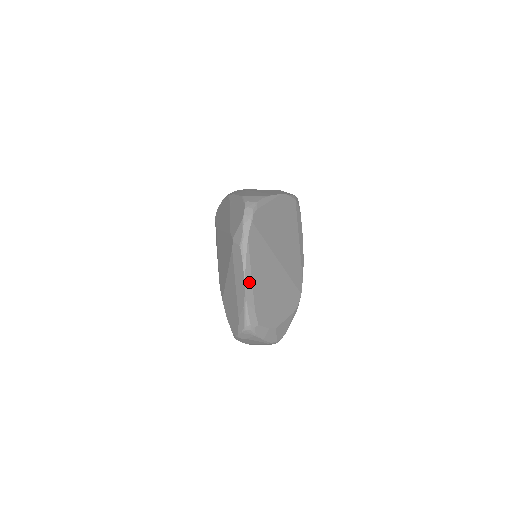
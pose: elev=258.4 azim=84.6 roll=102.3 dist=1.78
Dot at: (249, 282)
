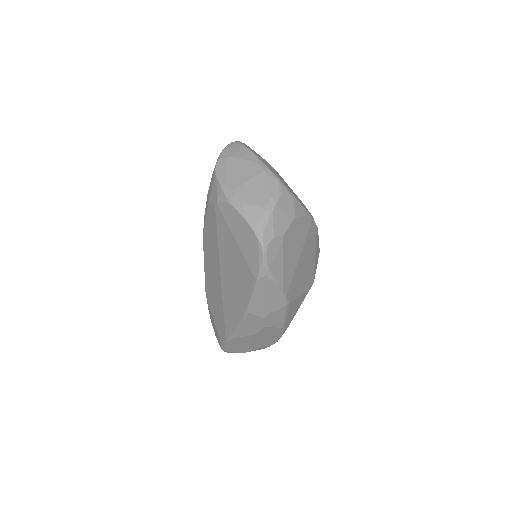
Dot at: occluded
